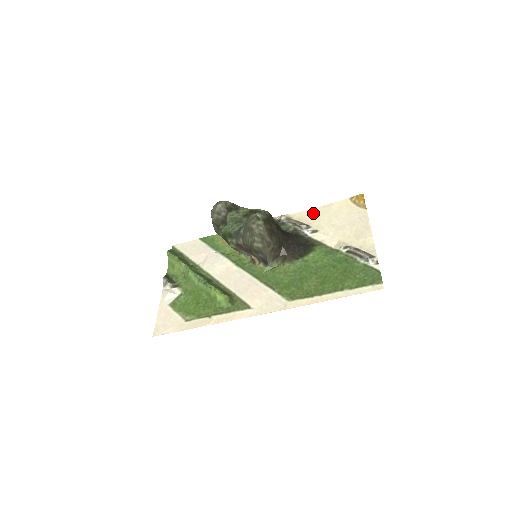
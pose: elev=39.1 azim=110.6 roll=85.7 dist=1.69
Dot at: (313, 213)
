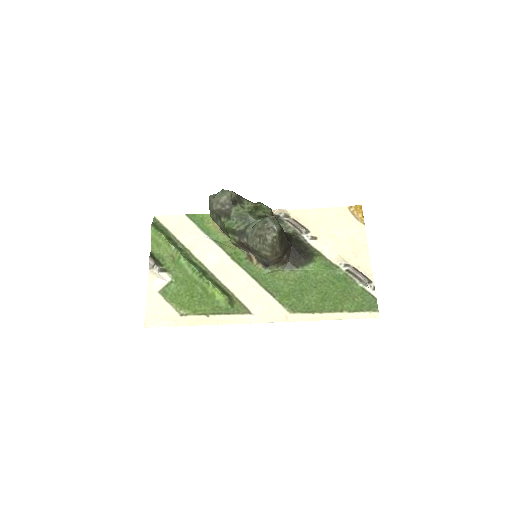
Dot at: (311, 215)
